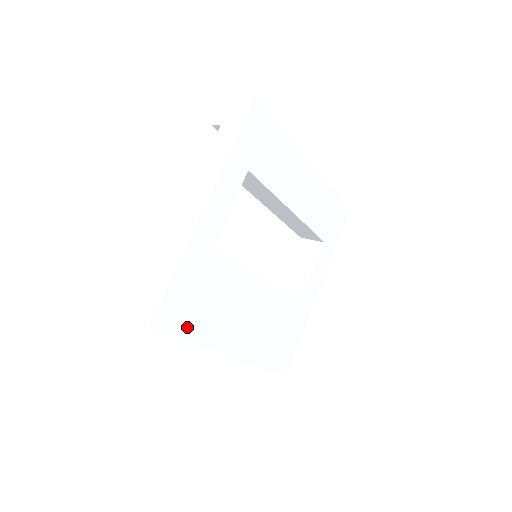
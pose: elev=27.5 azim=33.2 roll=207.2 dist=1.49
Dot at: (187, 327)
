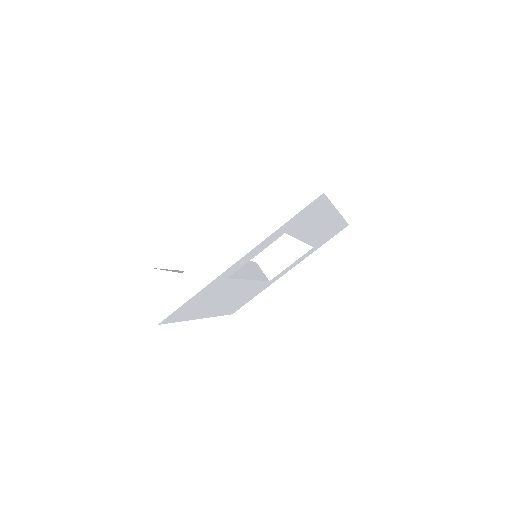
Dot at: (182, 316)
